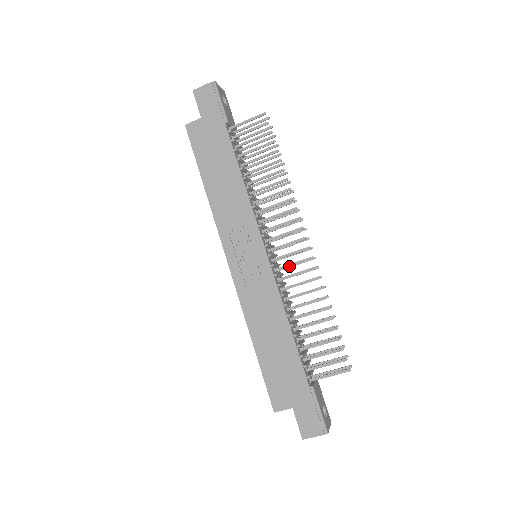
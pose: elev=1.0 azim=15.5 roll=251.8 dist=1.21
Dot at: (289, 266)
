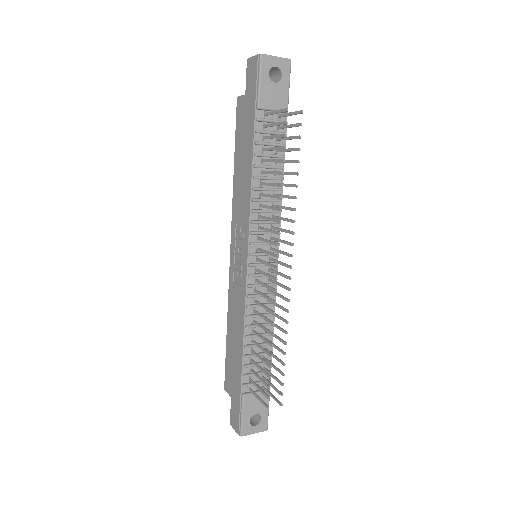
Dot at: (262, 284)
